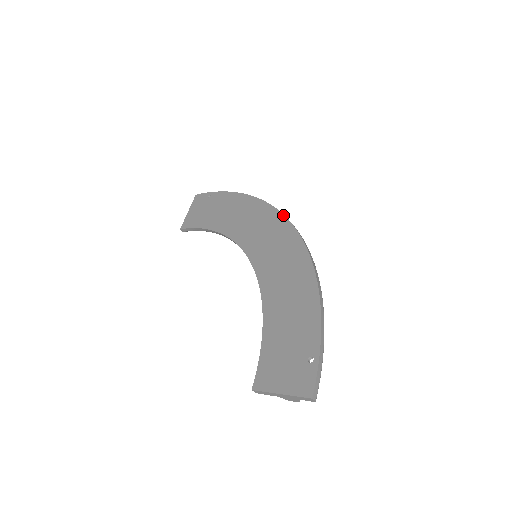
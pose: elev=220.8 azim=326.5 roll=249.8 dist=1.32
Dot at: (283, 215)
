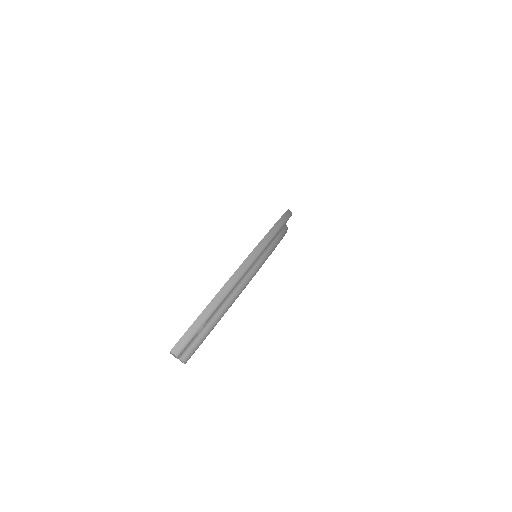
Dot at: (281, 217)
